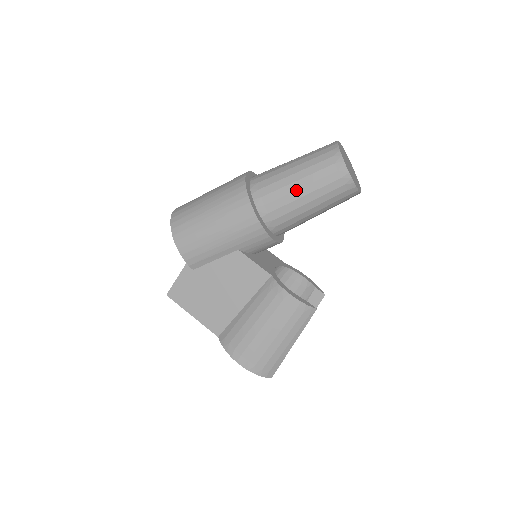
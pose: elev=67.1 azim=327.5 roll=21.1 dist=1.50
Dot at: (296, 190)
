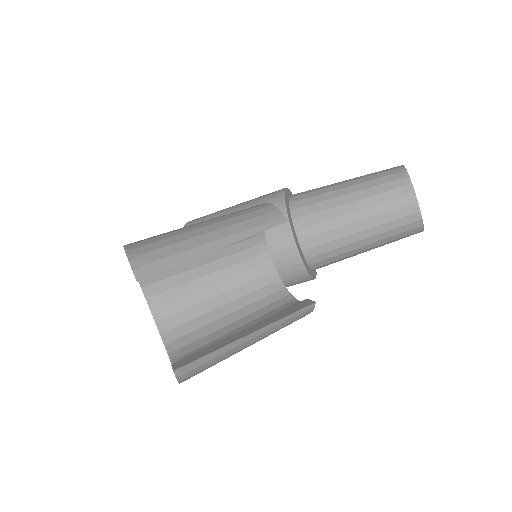
Dot at: (340, 182)
